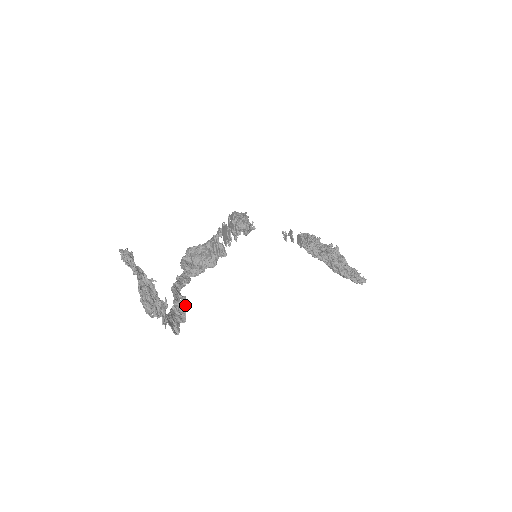
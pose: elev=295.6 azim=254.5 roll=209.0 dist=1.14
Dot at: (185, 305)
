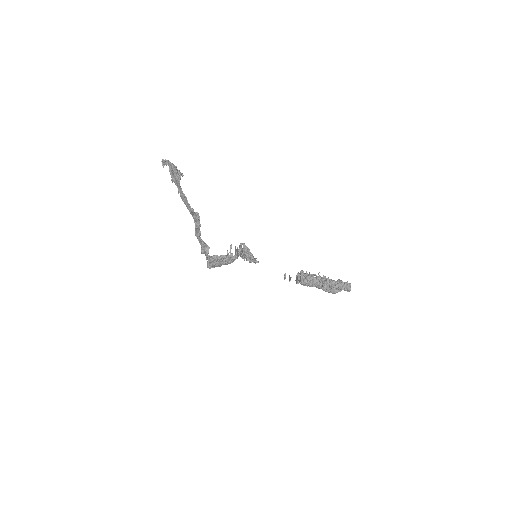
Dot at: (199, 216)
